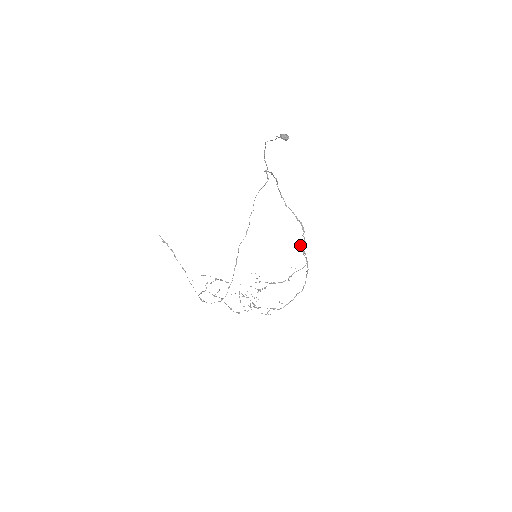
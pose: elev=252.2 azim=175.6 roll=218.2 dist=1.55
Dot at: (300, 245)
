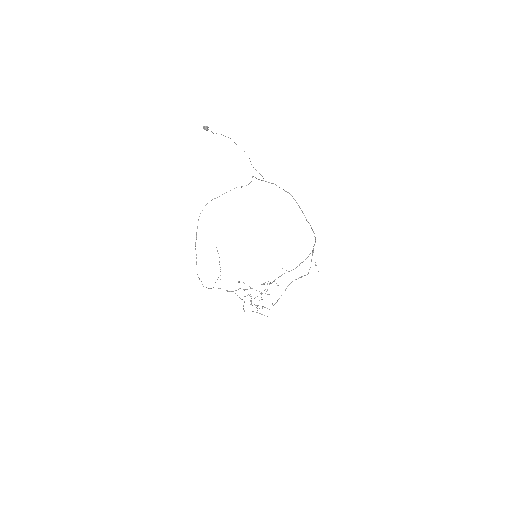
Dot at: occluded
